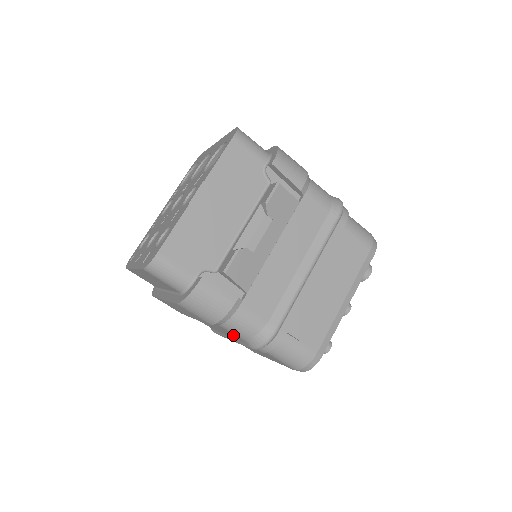
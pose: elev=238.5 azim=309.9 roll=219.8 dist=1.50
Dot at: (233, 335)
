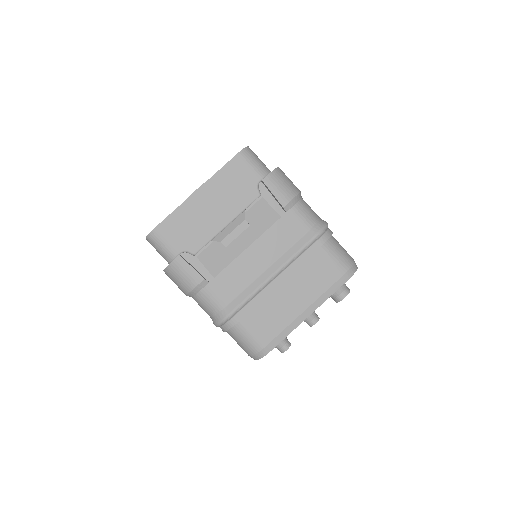
Dot at: occluded
